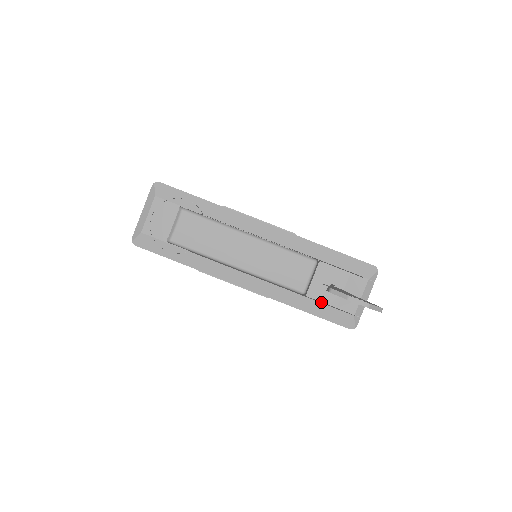
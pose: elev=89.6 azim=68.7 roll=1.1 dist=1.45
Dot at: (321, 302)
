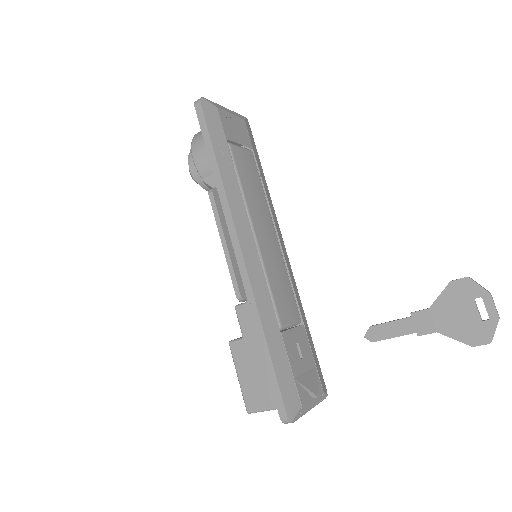
Dot at: occluded
